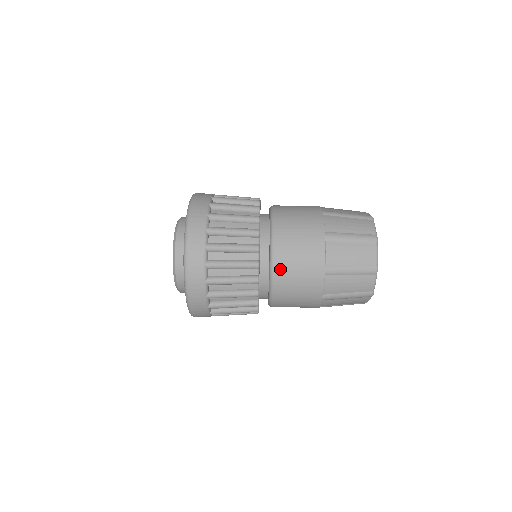
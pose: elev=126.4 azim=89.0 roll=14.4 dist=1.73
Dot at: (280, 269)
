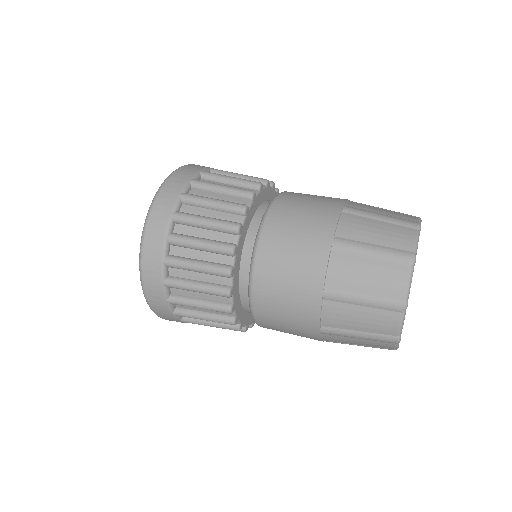
Dot at: (285, 198)
